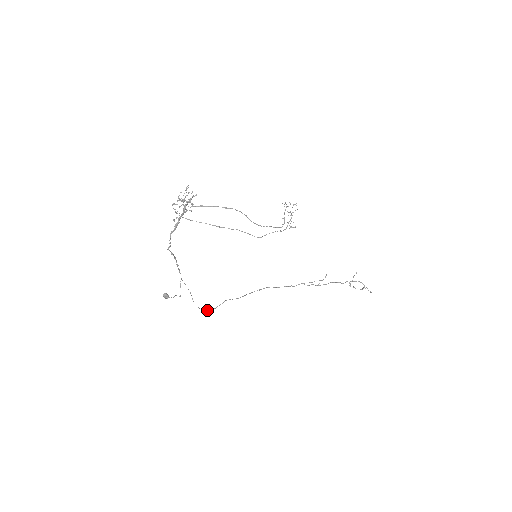
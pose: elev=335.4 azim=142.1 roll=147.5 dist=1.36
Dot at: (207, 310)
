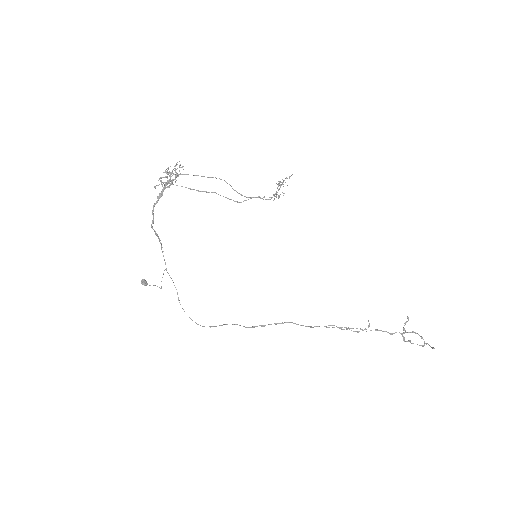
Dot at: occluded
